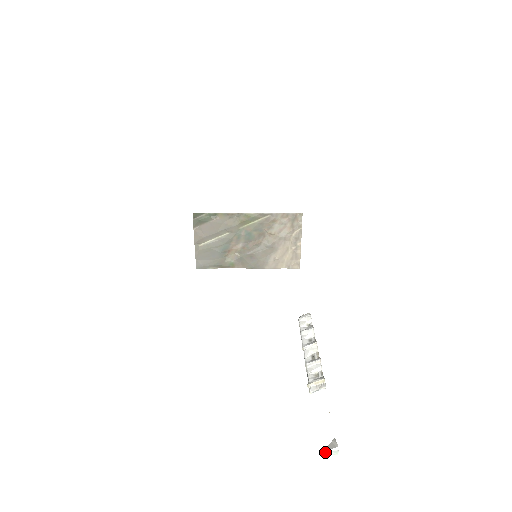
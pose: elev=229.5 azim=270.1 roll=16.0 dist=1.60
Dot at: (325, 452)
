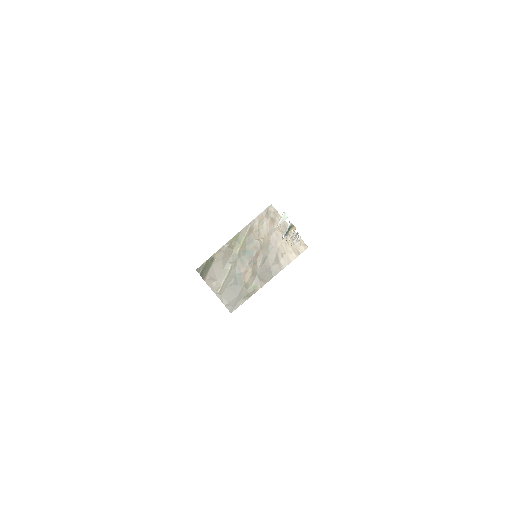
Dot at: (277, 225)
